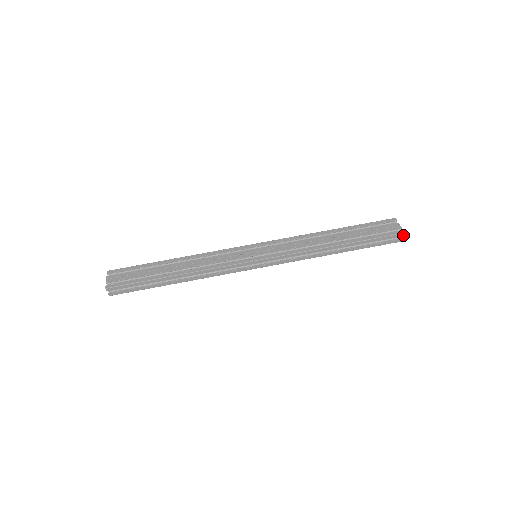
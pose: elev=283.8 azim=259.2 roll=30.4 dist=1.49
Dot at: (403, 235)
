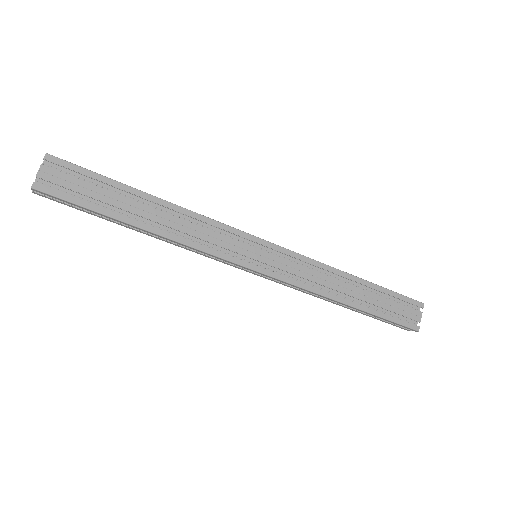
Dot at: (415, 331)
